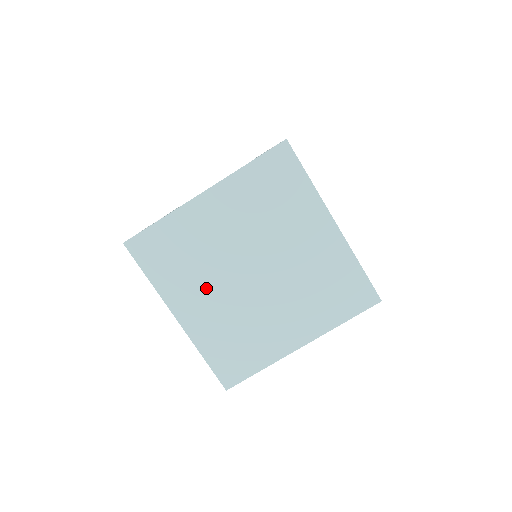
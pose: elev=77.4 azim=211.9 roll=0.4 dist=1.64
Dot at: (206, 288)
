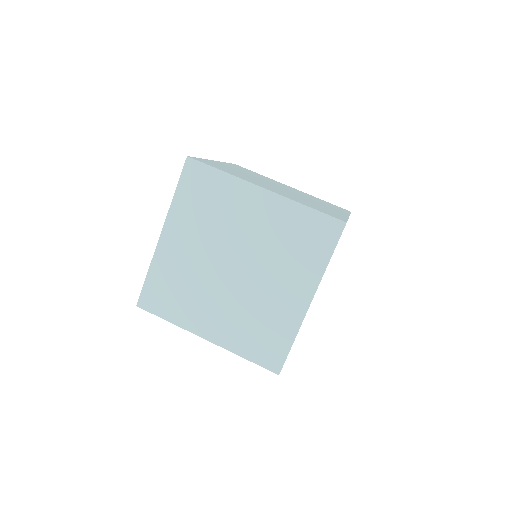
Dot at: (209, 302)
